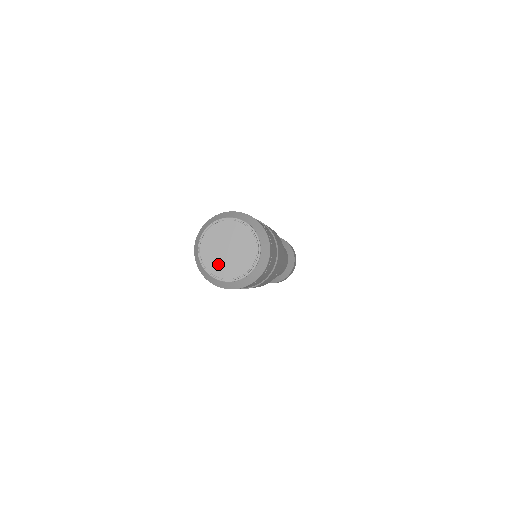
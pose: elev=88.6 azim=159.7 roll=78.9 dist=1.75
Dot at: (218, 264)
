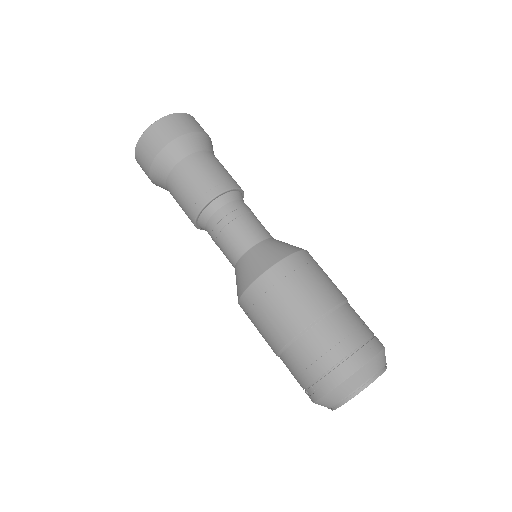
Dot at: occluded
